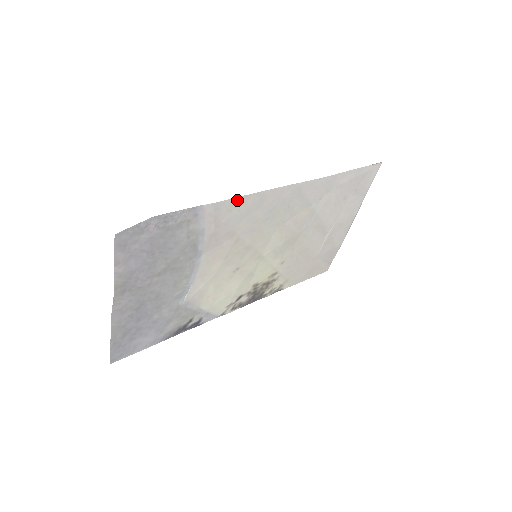
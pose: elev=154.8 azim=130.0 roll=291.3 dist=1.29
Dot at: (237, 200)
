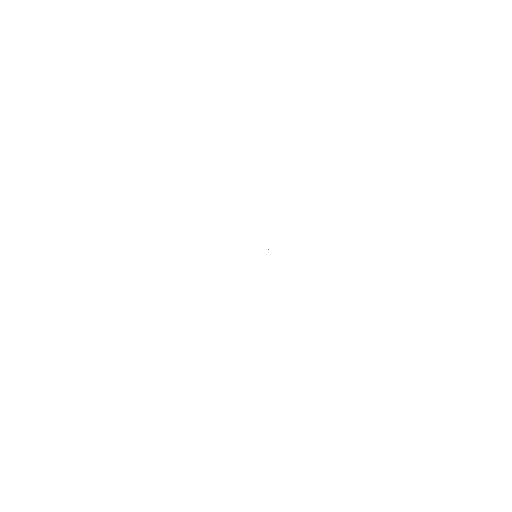
Dot at: occluded
